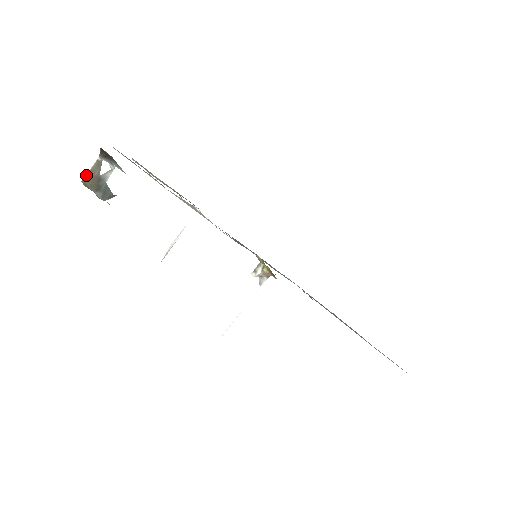
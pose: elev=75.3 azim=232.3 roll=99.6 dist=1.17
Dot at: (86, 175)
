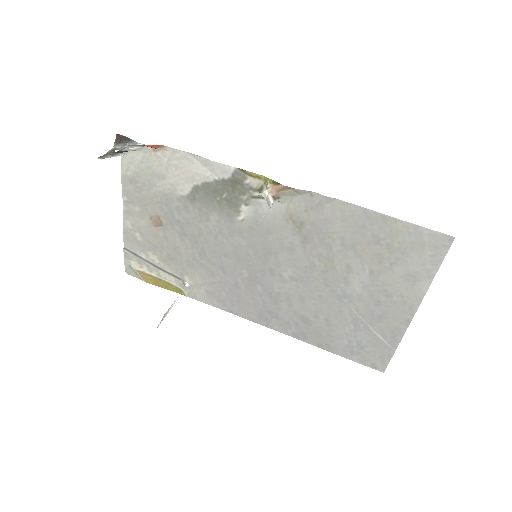
Dot at: occluded
